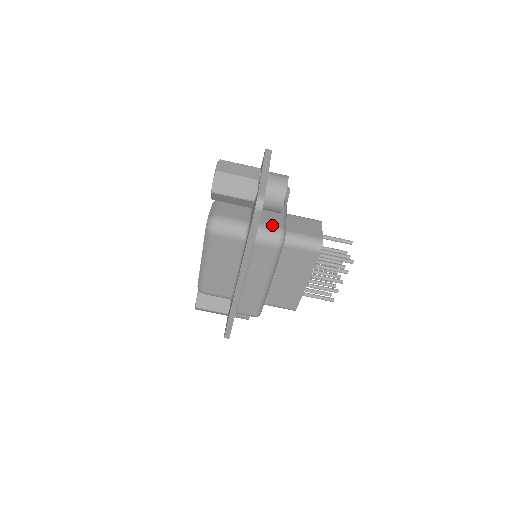
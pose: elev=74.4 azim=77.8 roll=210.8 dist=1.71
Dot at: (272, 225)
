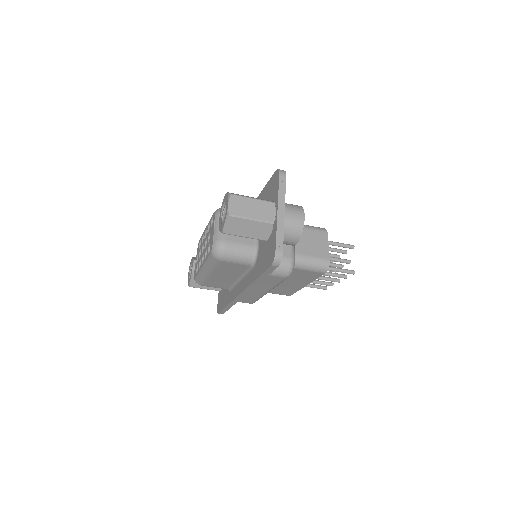
Dot at: (282, 256)
